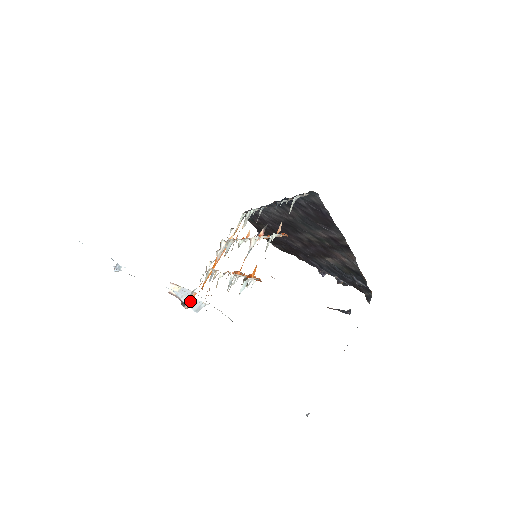
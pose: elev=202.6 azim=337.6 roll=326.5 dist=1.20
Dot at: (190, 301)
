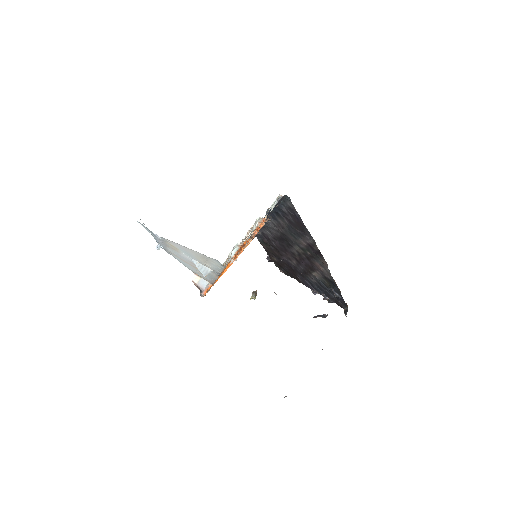
Dot at: (201, 267)
